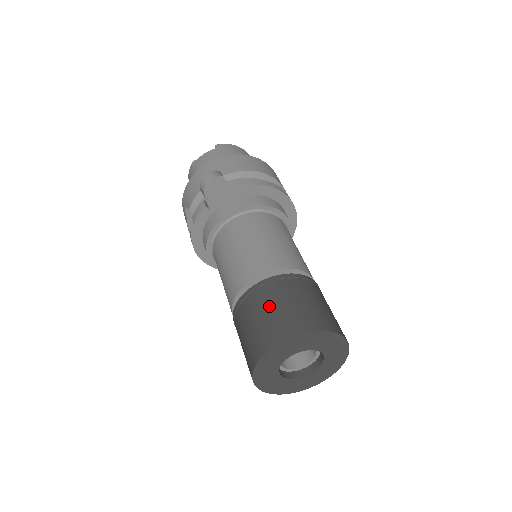
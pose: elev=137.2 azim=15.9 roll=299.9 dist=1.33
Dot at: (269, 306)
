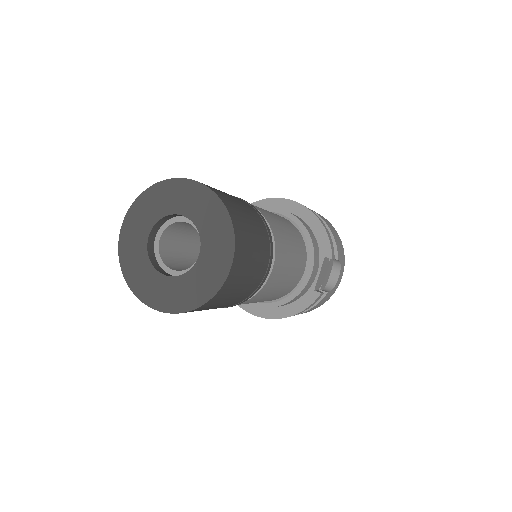
Dot at: occluded
